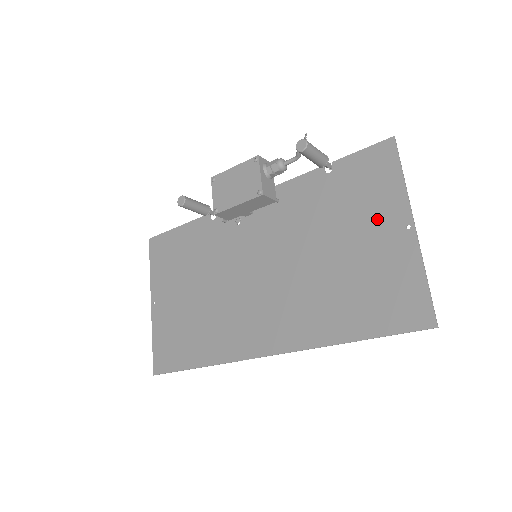
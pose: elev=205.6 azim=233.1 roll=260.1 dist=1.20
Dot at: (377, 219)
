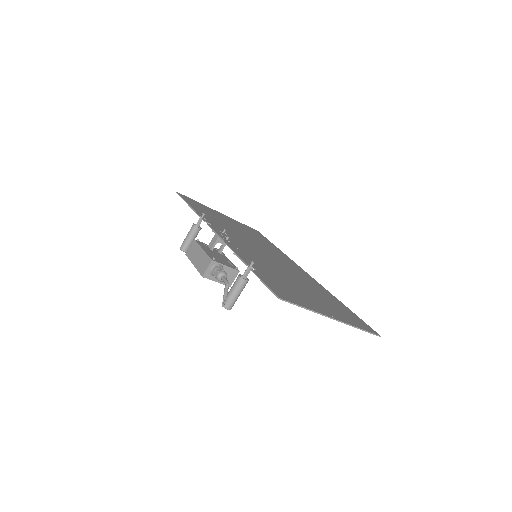
Dot at: (310, 302)
